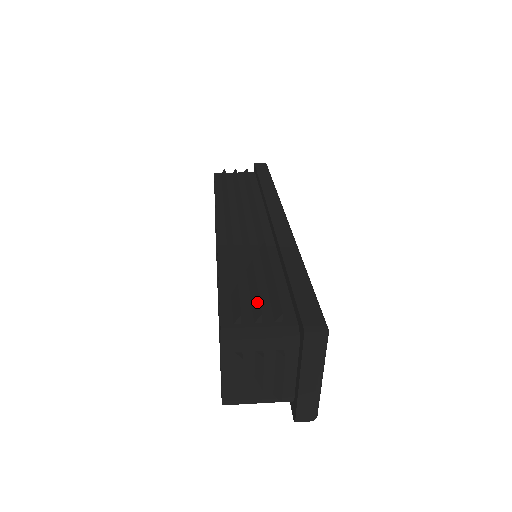
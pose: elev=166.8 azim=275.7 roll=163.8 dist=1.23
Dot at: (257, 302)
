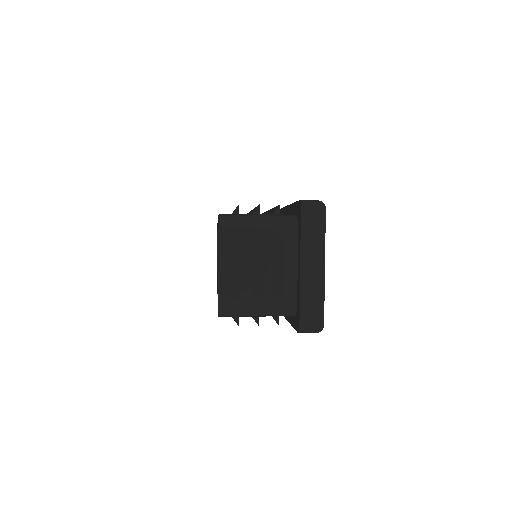
Dot at: (255, 208)
